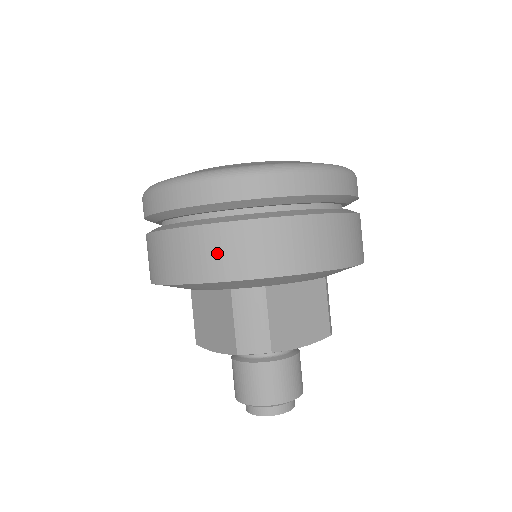
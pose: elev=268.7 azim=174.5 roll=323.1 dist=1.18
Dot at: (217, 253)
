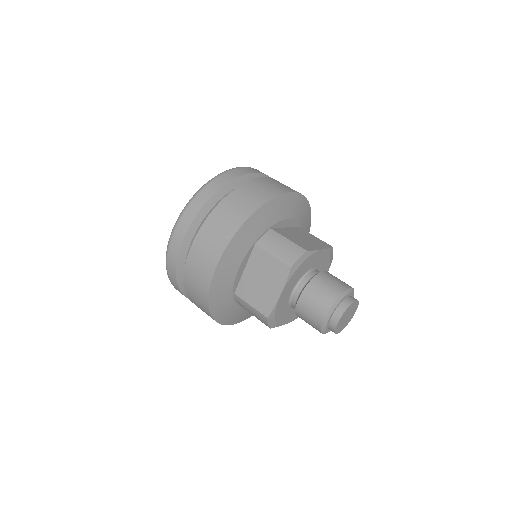
Dot at: (231, 213)
